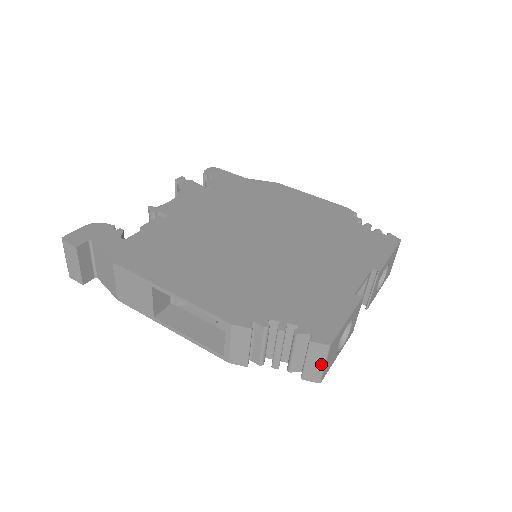
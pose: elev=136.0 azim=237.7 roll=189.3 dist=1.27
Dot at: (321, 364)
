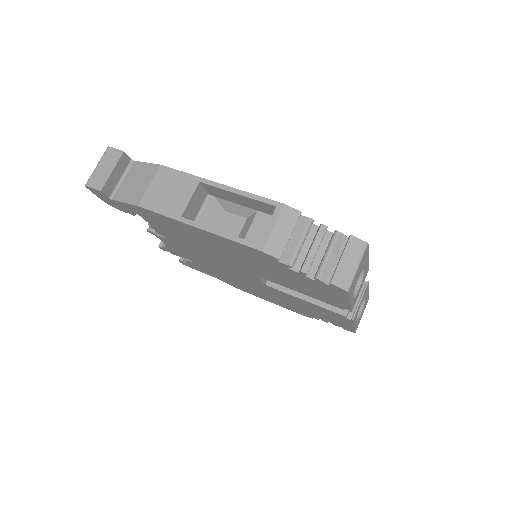
Dot at: (355, 265)
